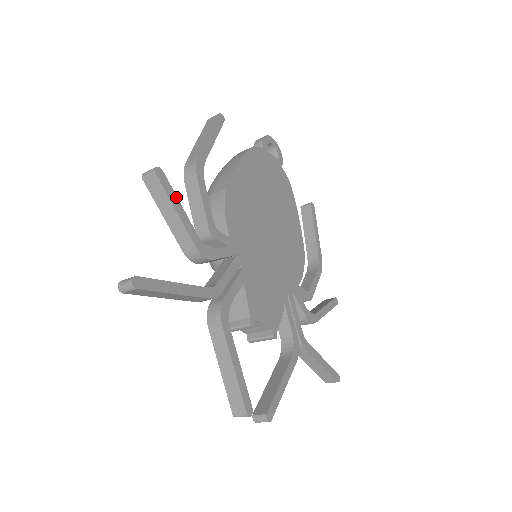
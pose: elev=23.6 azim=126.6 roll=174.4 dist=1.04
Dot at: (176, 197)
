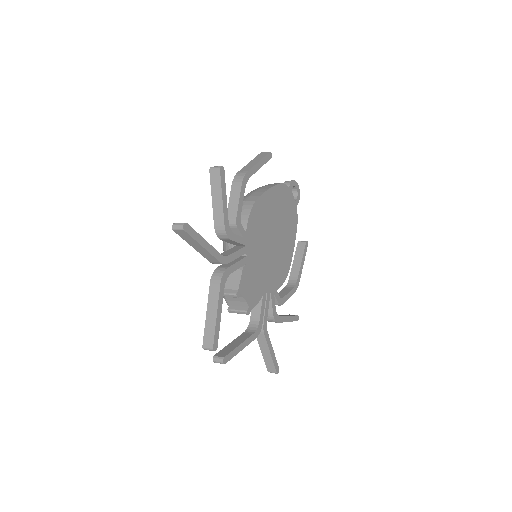
Dot at: (225, 190)
